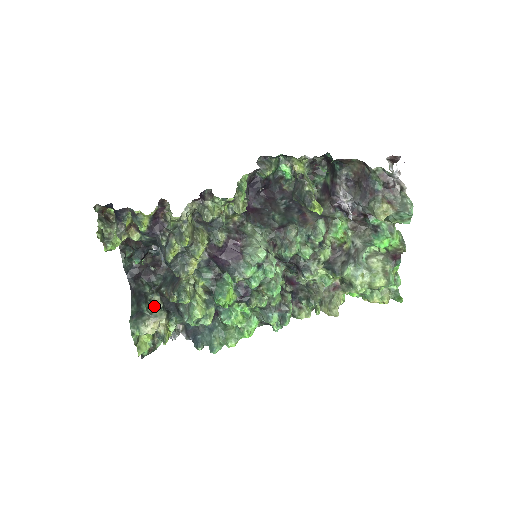
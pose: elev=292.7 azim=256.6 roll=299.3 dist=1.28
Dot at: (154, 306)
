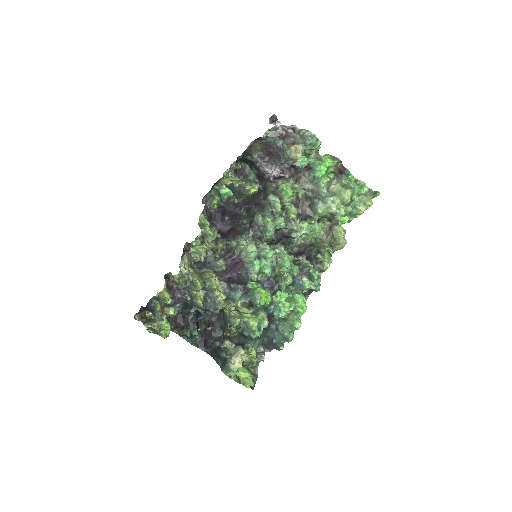
Dot at: (229, 349)
